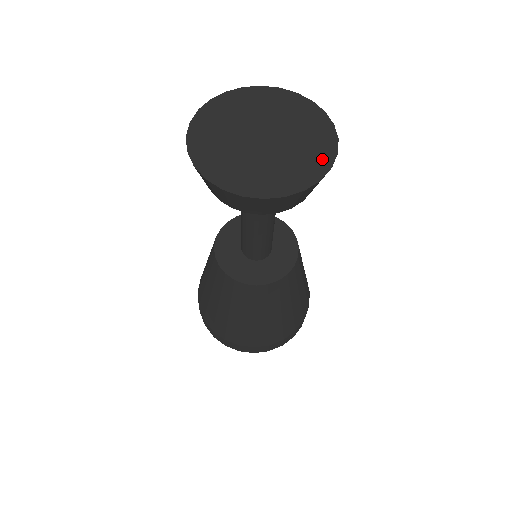
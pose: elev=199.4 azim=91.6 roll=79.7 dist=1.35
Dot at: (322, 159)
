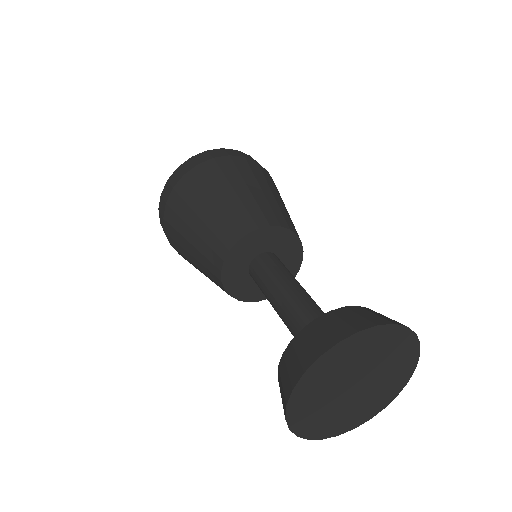
Dot at: (394, 391)
